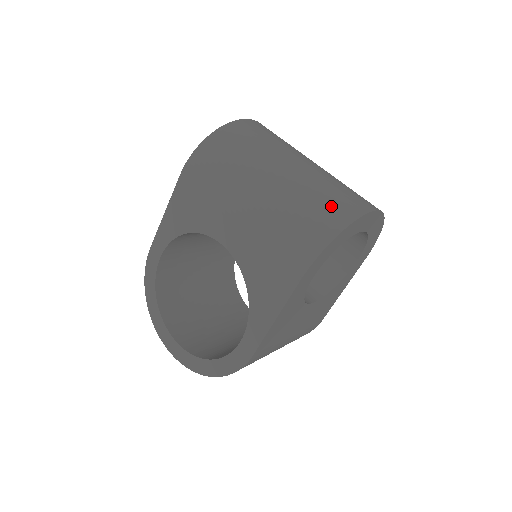
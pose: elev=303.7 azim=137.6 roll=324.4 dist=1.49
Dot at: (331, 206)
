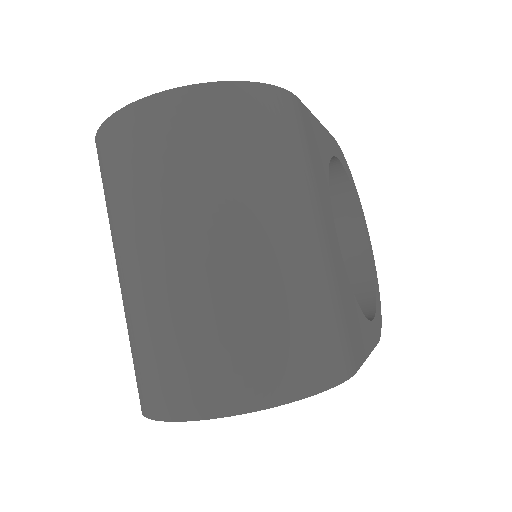
Dot at: (142, 374)
